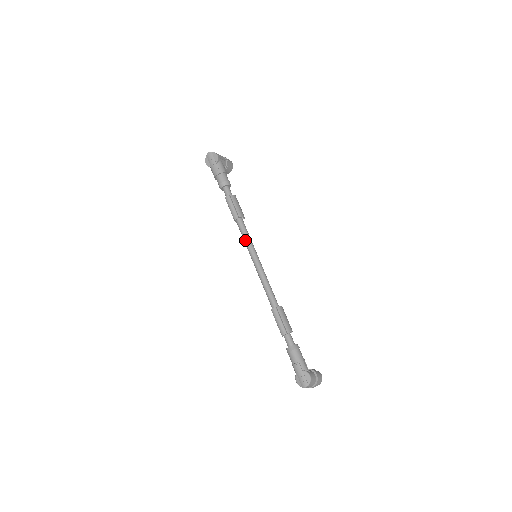
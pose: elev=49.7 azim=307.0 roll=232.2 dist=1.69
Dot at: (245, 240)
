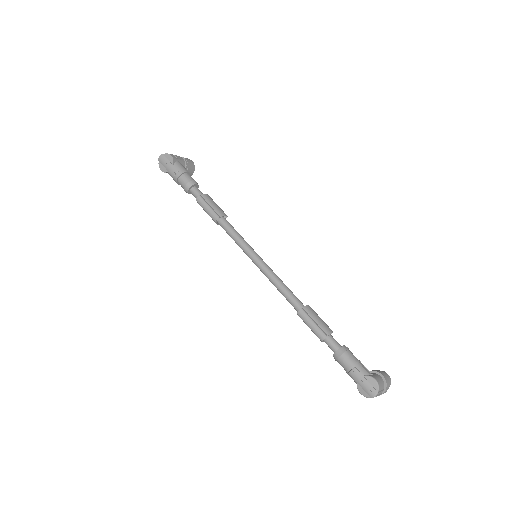
Dot at: (236, 241)
